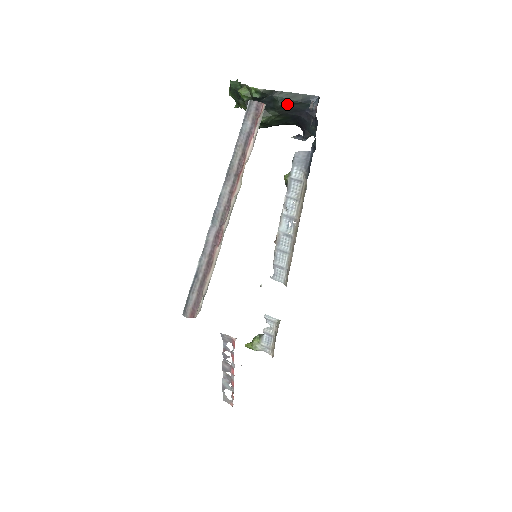
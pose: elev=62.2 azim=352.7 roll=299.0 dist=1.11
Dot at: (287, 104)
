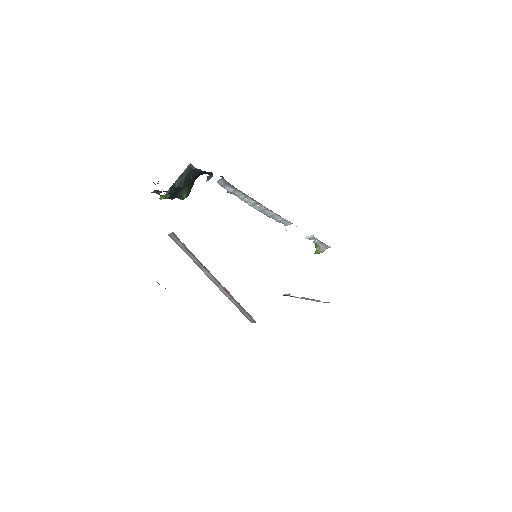
Dot at: (184, 182)
